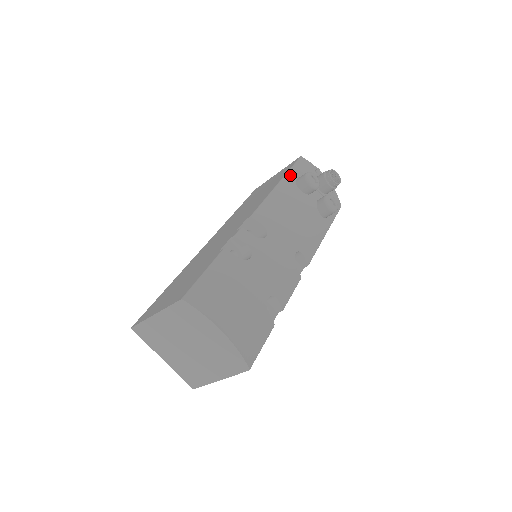
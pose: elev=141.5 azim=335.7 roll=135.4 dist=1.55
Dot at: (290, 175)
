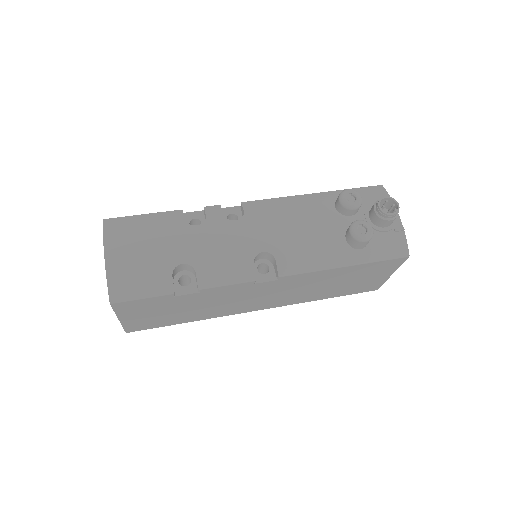
Dot at: (339, 192)
